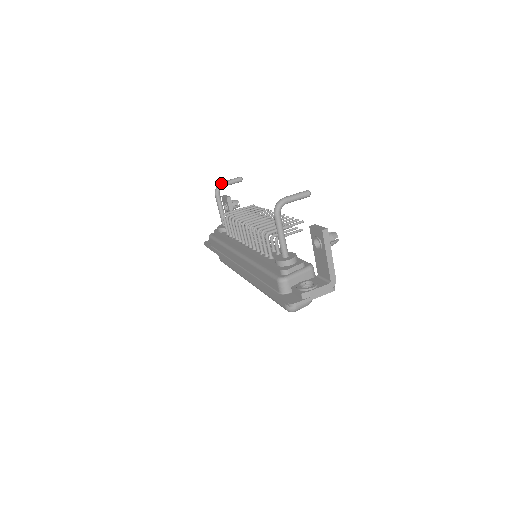
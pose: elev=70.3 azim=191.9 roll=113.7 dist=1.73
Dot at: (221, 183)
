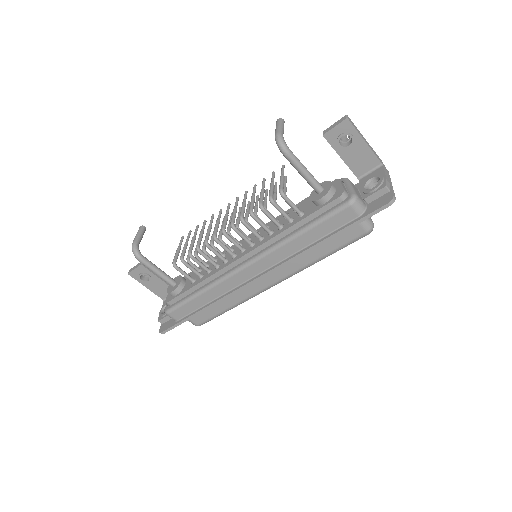
Dot at: (134, 244)
